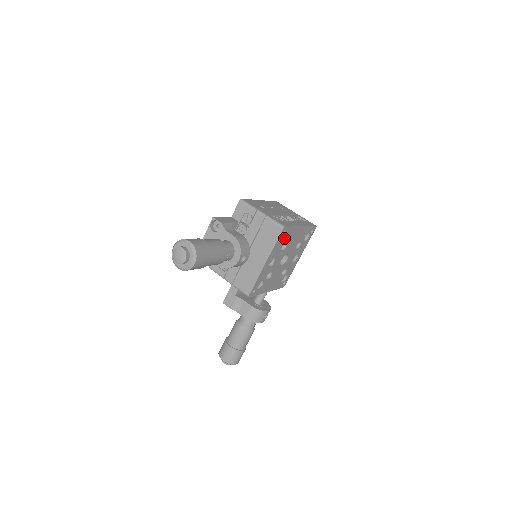
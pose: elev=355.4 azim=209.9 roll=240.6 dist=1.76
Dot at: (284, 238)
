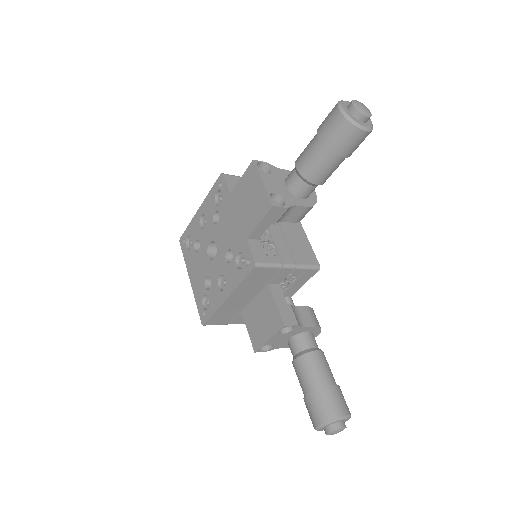
Dot at: occluded
